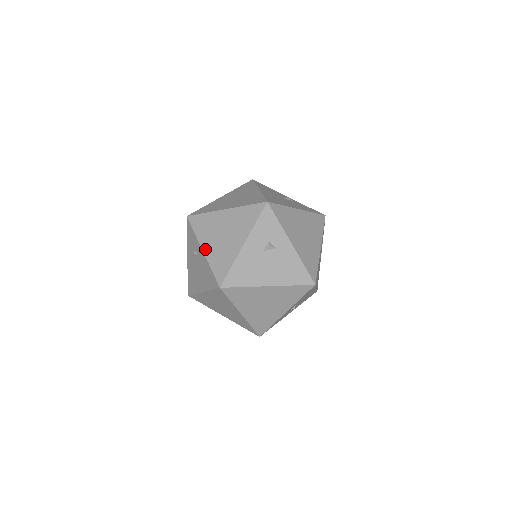
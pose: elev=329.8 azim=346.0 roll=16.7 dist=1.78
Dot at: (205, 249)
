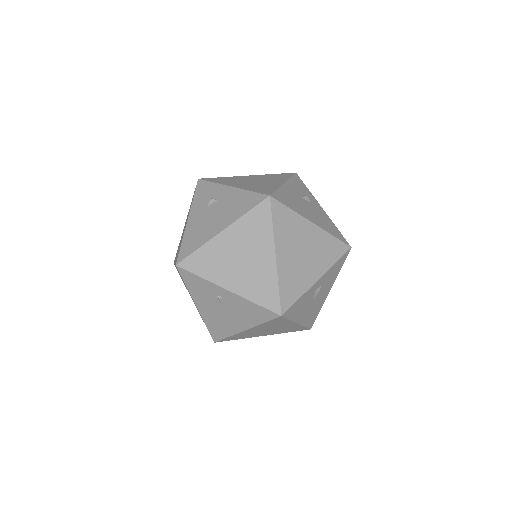
Dot at: (235, 186)
